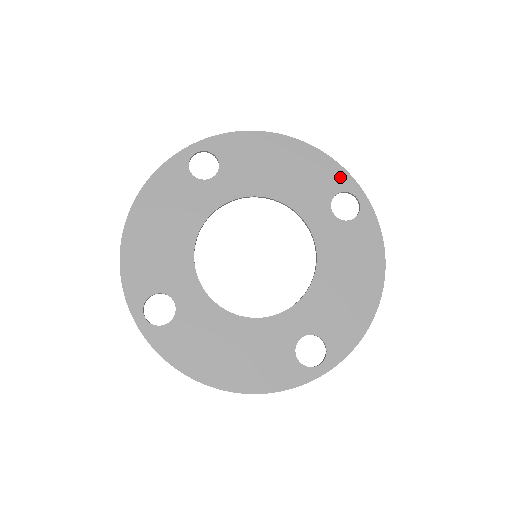
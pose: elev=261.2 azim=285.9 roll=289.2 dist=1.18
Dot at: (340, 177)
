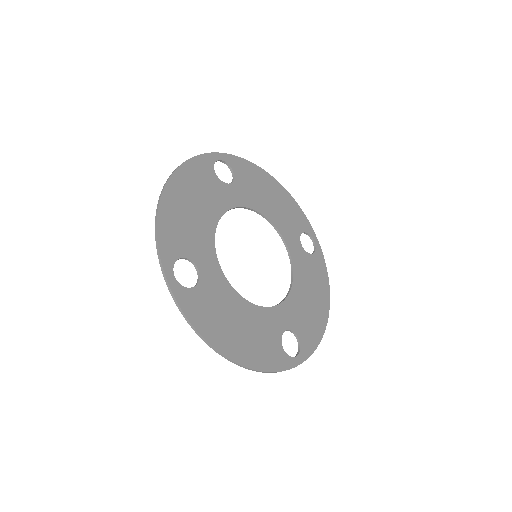
Dot at: (305, 222)
